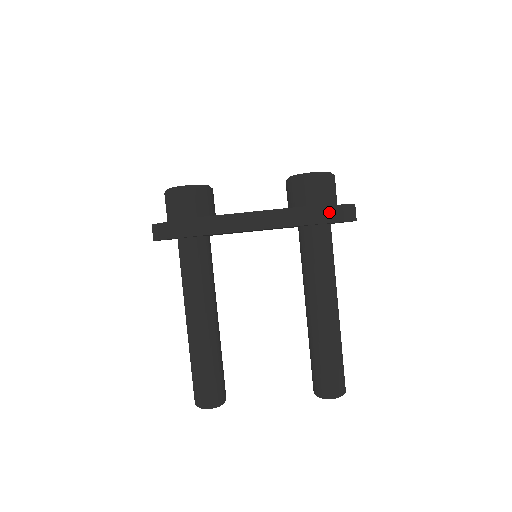
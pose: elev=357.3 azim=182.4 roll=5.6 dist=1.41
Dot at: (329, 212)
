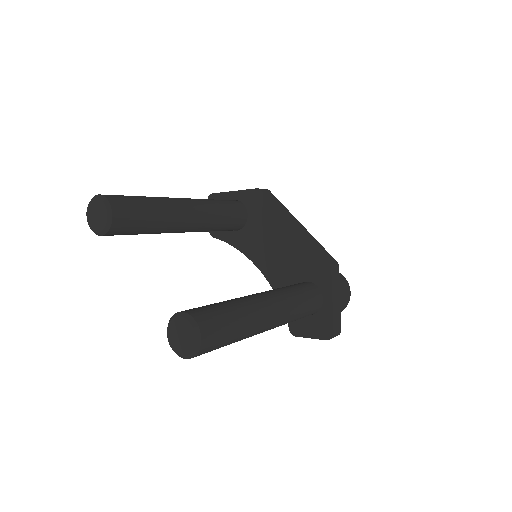
Dot at: (337, 289)
